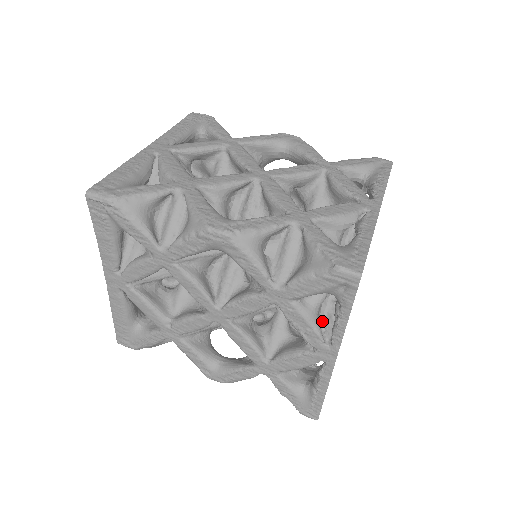
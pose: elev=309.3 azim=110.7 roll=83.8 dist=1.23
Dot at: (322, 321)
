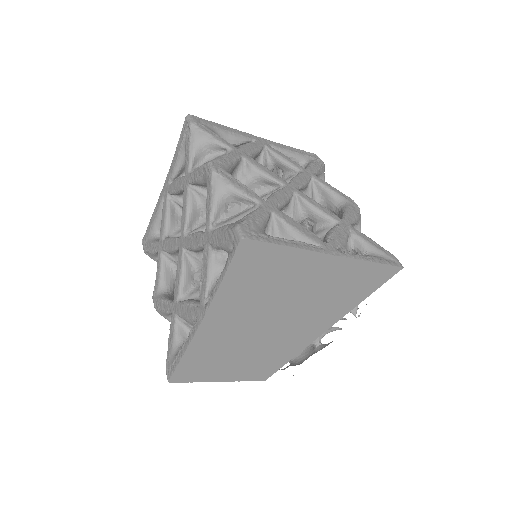
Dot at: occluded
